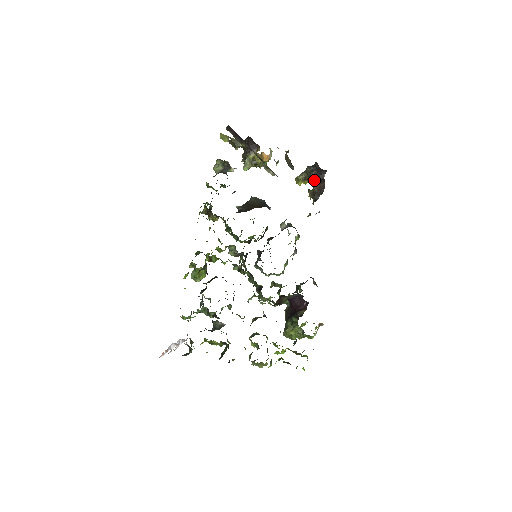
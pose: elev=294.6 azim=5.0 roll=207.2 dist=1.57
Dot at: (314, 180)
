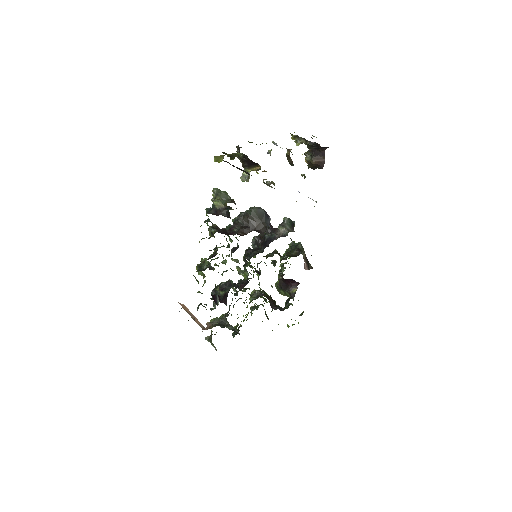
Dot at: occluded
